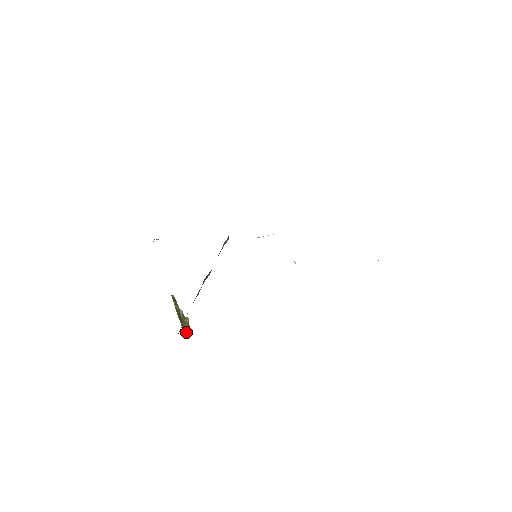
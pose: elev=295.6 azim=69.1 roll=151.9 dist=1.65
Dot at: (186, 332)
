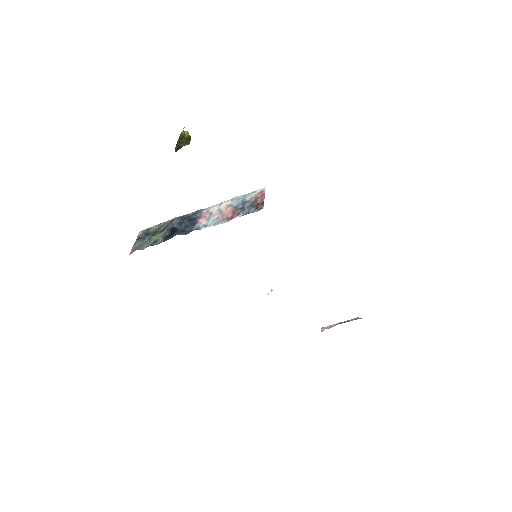
Dot at: occluded
